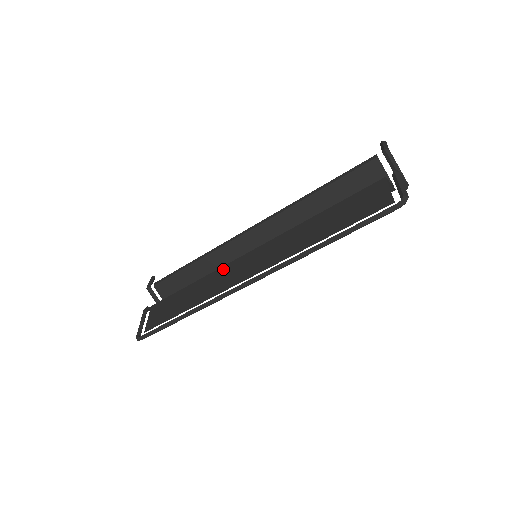
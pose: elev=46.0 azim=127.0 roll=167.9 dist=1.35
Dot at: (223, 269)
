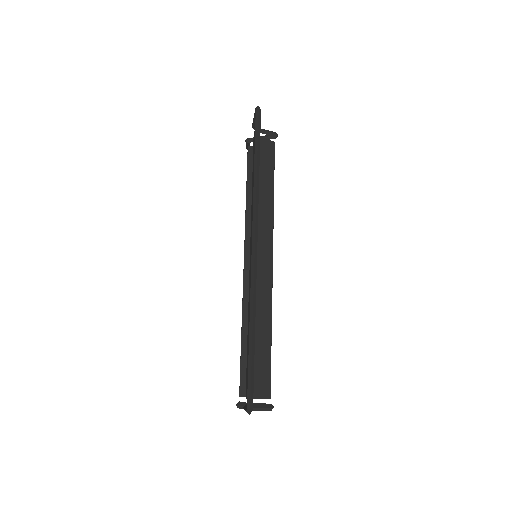
Dot at: (249, 290)
